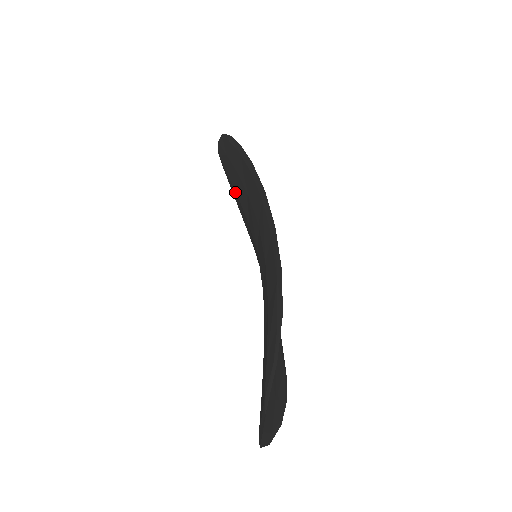
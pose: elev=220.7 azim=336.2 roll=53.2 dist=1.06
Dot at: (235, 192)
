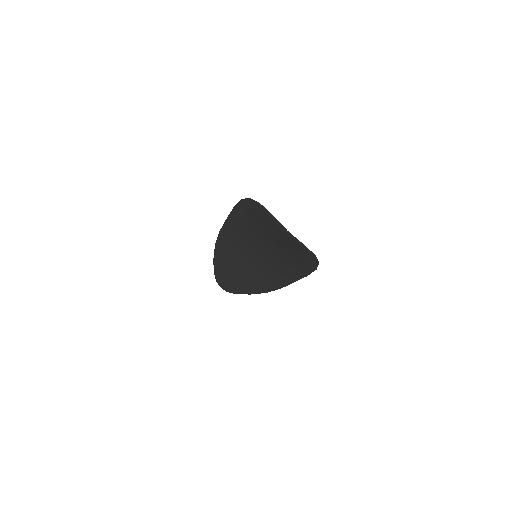
Dot at: (237, 275)
